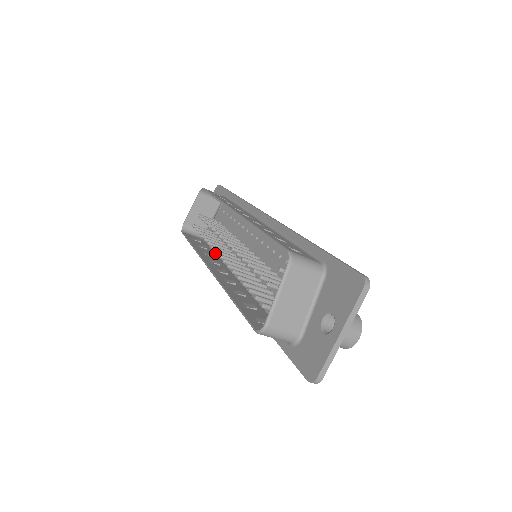
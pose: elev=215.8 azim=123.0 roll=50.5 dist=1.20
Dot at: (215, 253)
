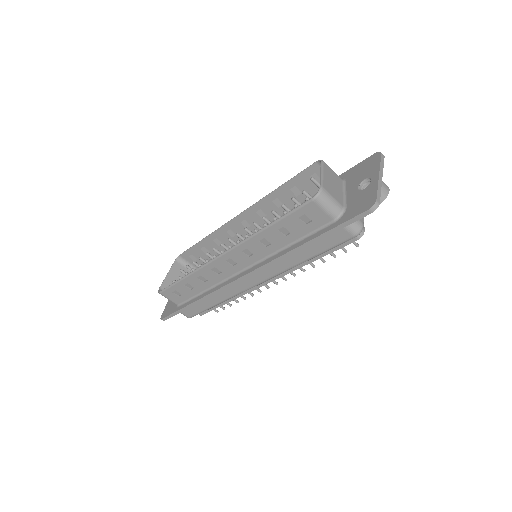
Dot at: (200, 295)
